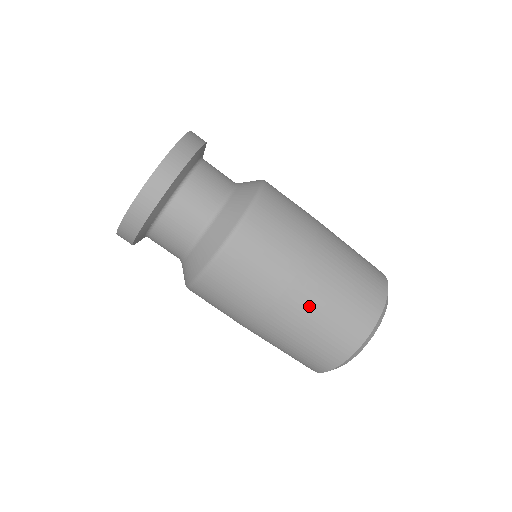
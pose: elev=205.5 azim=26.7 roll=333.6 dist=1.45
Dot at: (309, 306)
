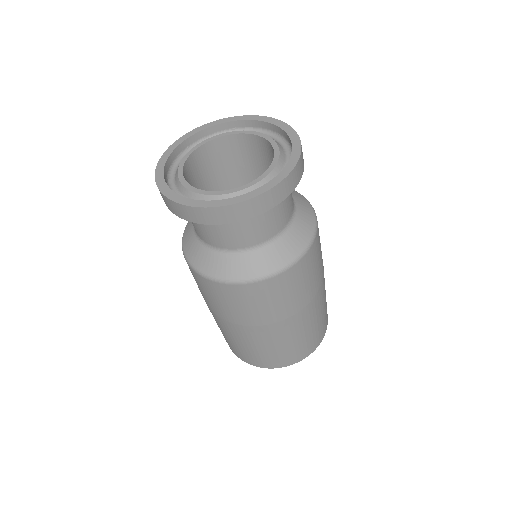
Dot at: (276, 338)
